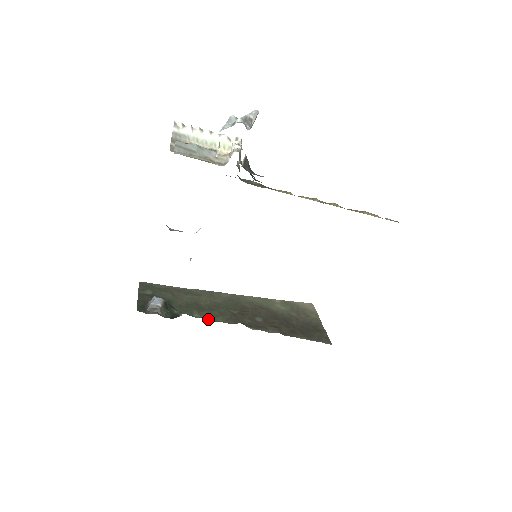
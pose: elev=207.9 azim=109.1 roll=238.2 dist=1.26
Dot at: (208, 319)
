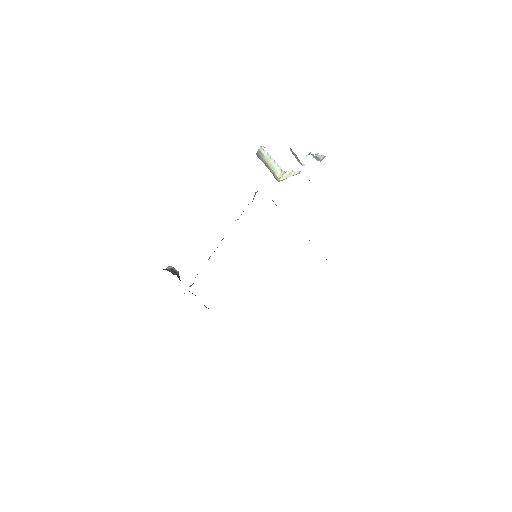
Dot at: occluded
